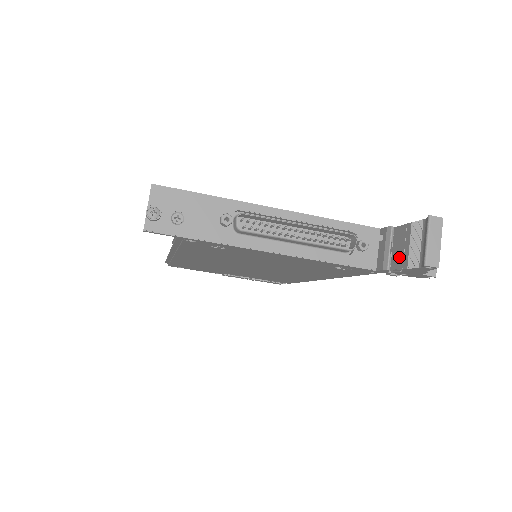
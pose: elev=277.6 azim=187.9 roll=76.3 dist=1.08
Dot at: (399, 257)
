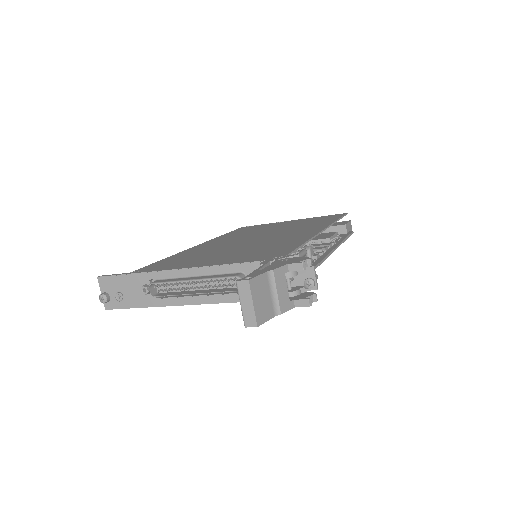
Dot at: occluded
